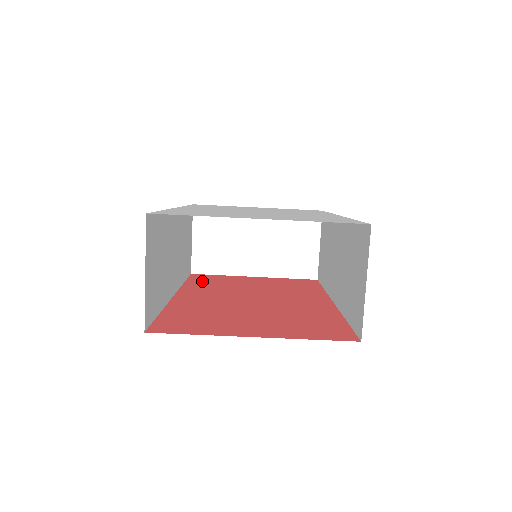
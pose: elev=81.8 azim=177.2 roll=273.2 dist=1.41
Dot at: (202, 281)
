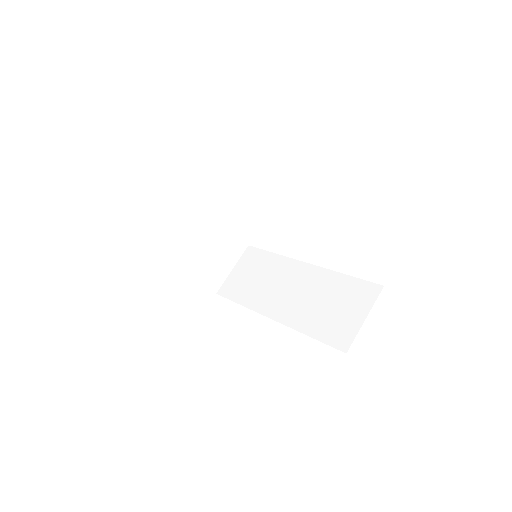
Dot at: occluded
